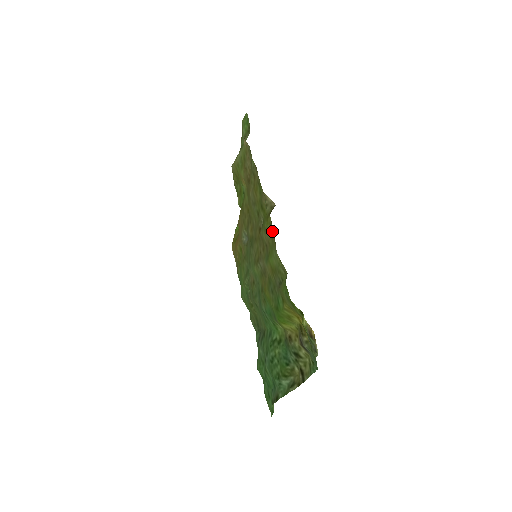
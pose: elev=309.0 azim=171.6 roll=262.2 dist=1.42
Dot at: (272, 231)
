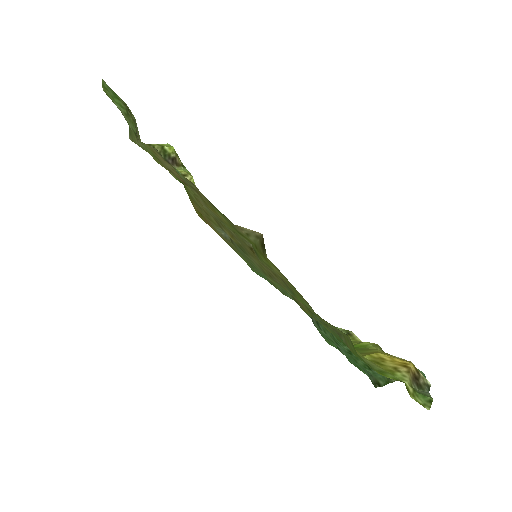
Dot at: (285, 278)
